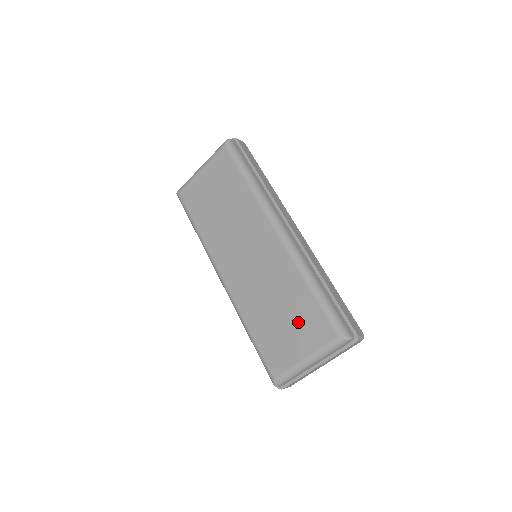
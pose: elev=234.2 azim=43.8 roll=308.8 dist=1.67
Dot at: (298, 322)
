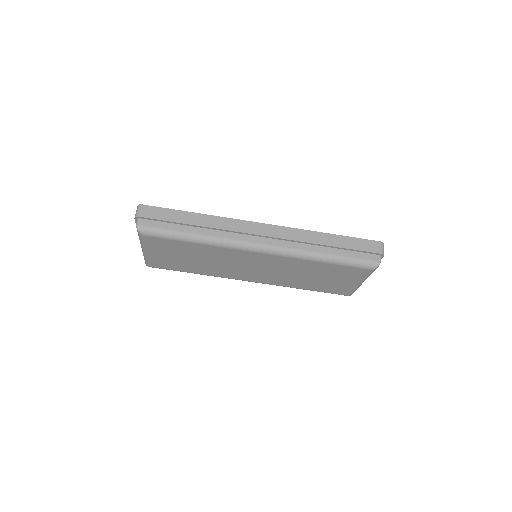
Dot at: (335, 276)
